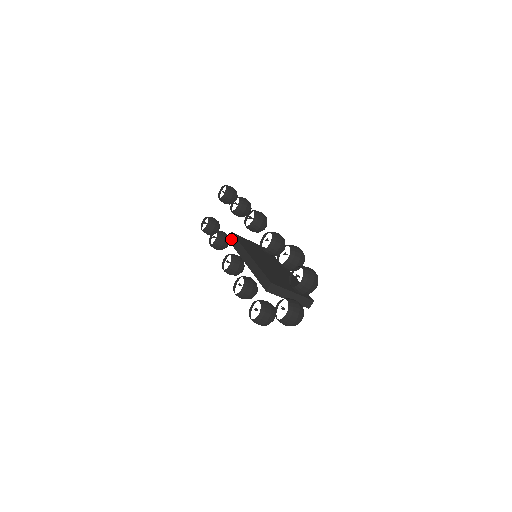
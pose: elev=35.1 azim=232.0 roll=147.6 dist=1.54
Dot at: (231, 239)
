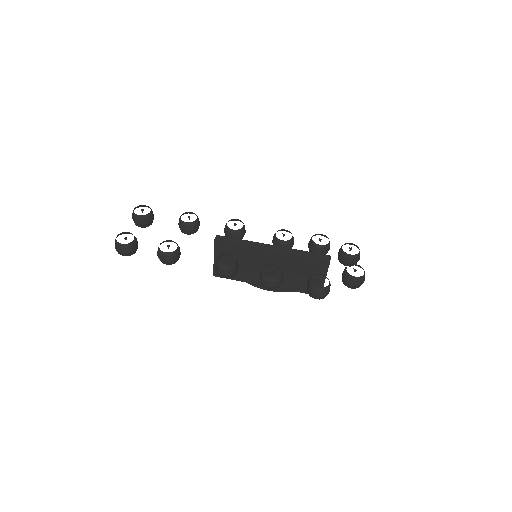
Dot at: (224, 239)
